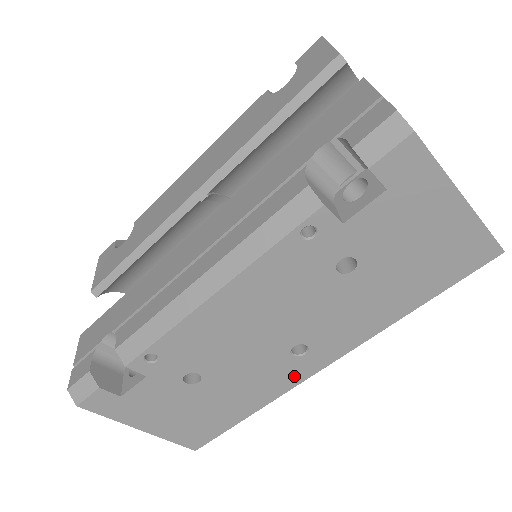
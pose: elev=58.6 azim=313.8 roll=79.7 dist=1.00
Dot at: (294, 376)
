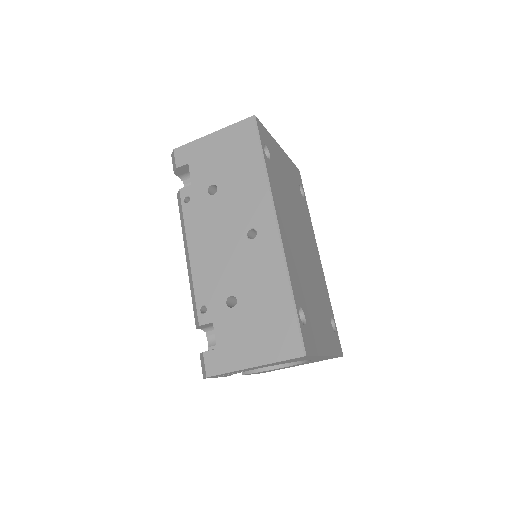
Dot at: (272, 247)
